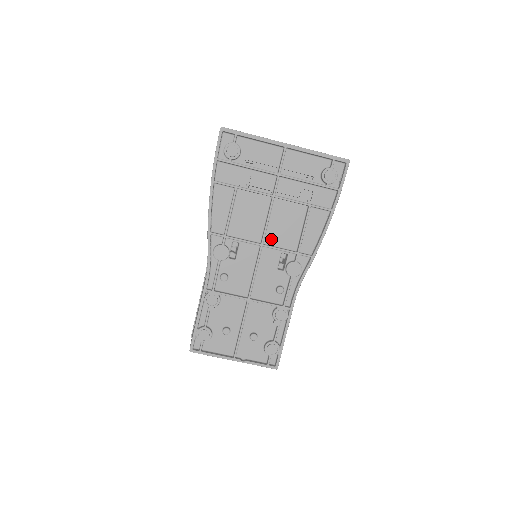
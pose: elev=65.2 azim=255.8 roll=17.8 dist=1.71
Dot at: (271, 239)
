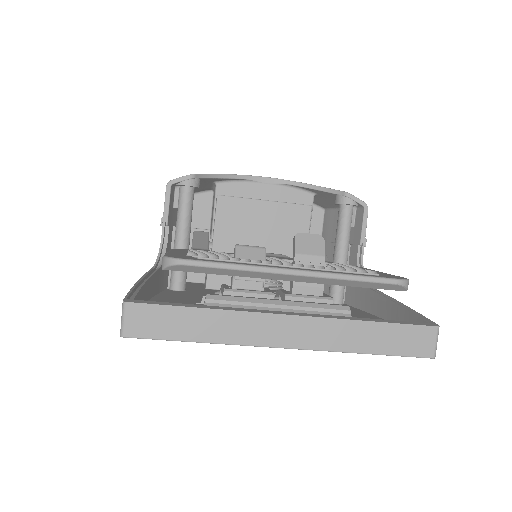
Dot at: occluded
